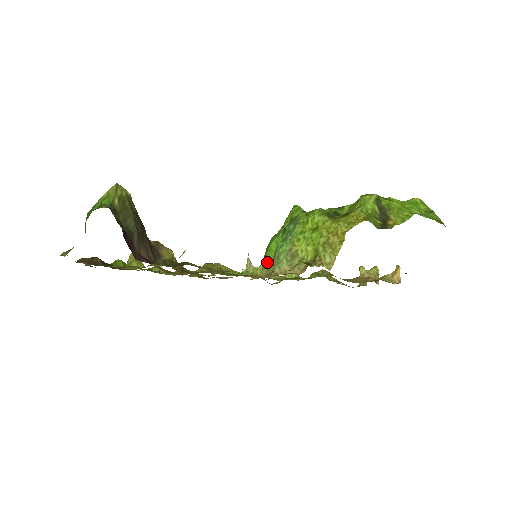
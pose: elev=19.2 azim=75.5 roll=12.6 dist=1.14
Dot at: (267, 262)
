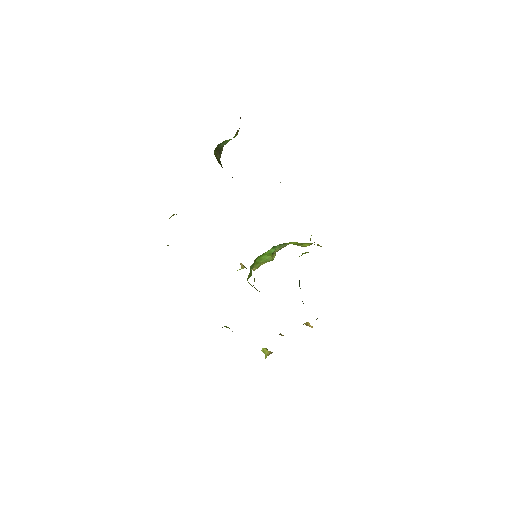
Dot at: (264, 260)
